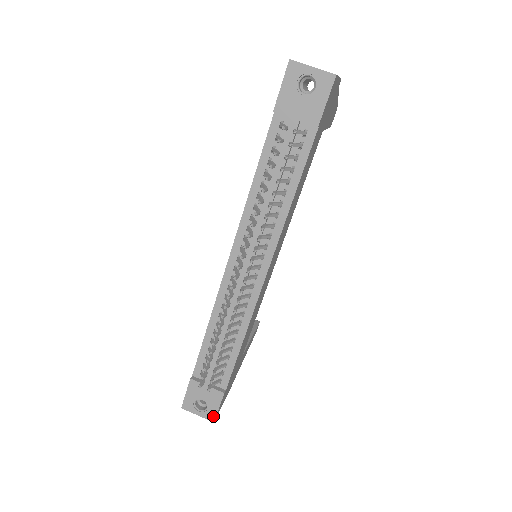
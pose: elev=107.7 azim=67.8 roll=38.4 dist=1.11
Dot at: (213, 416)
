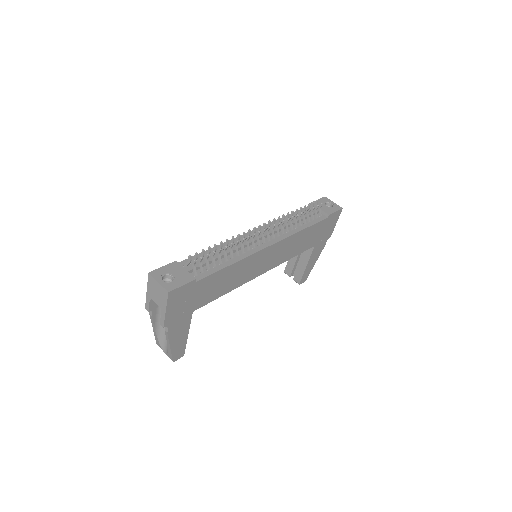
Dot at: (172, 288)
